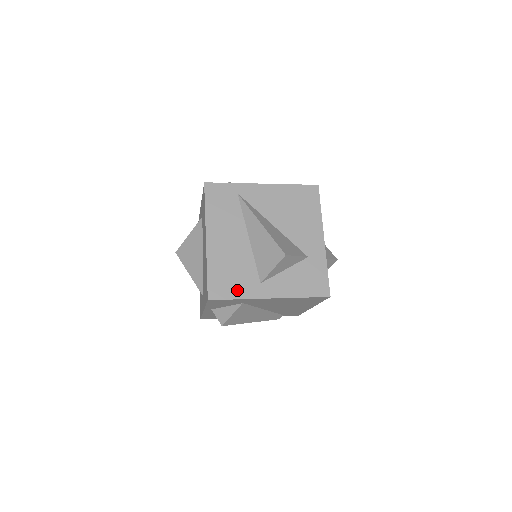
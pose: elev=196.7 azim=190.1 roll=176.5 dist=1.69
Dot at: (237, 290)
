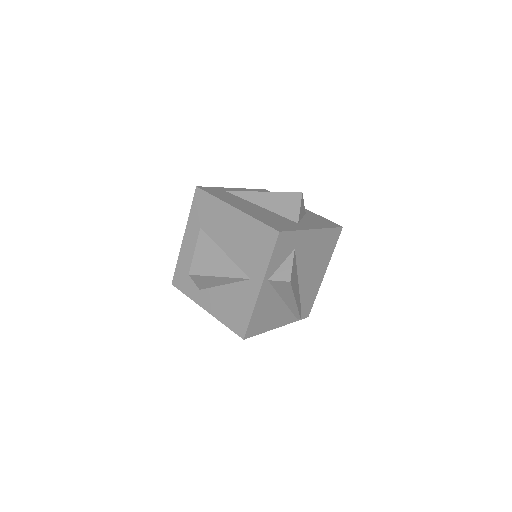
Dot at: (290, 227)
